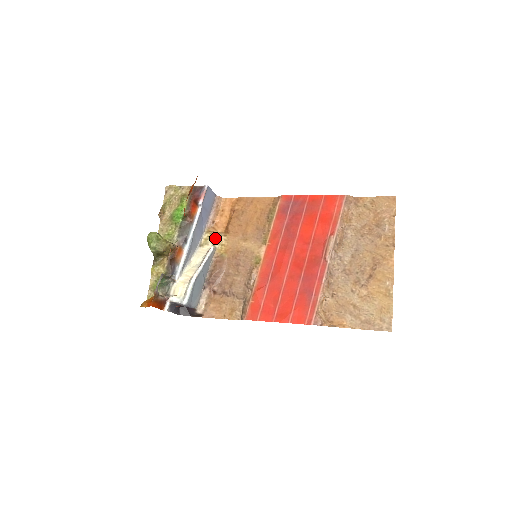
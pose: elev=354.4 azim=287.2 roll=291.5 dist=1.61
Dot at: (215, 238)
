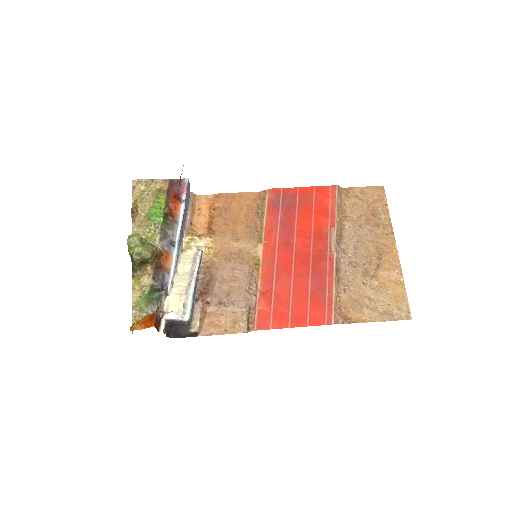
Dot at: (199, 241)
